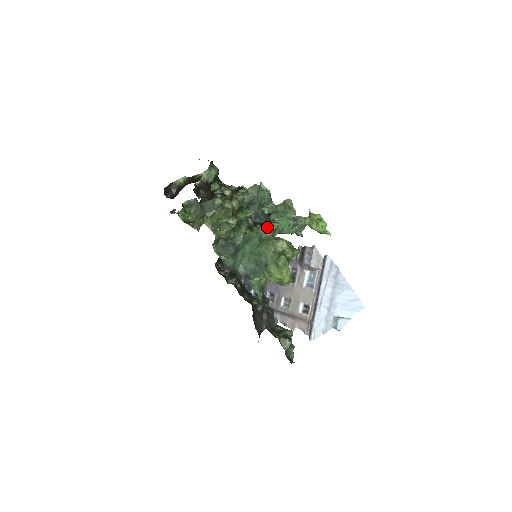
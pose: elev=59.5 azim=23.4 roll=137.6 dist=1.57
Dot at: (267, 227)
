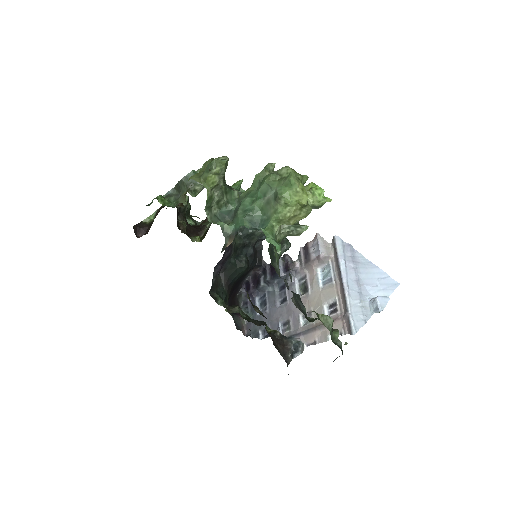
Dot at: (263, 169)
